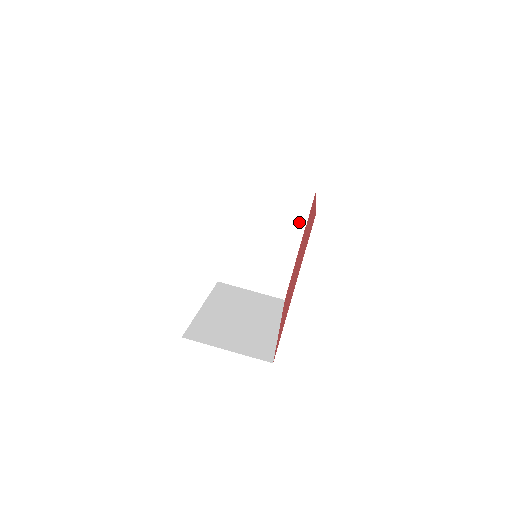
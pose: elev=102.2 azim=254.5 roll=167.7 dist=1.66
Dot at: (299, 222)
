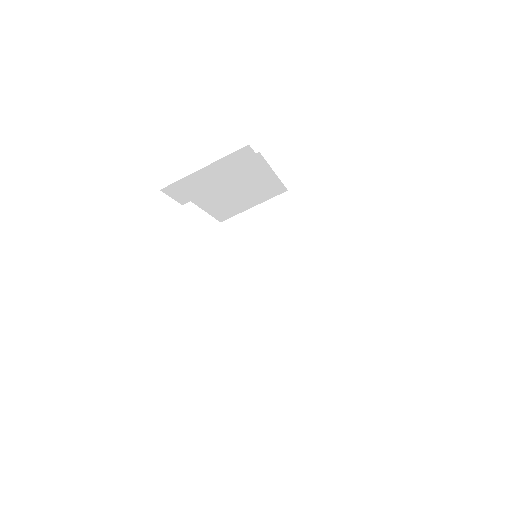
Dot at: occluded
